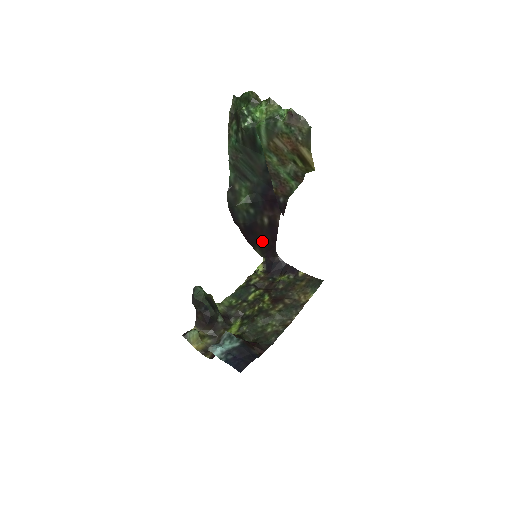
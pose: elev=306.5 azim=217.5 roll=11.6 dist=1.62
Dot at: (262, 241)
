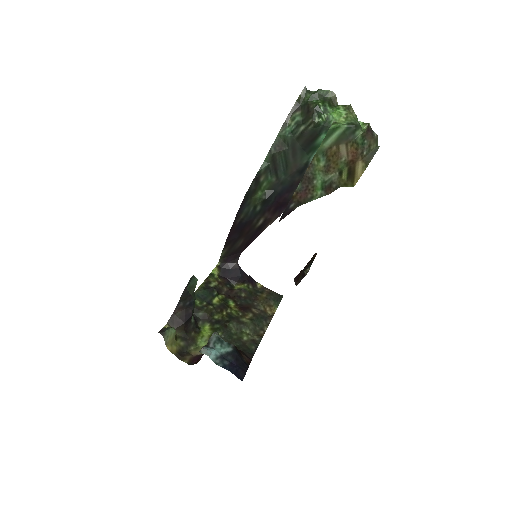
Dot at: (238, 243)
